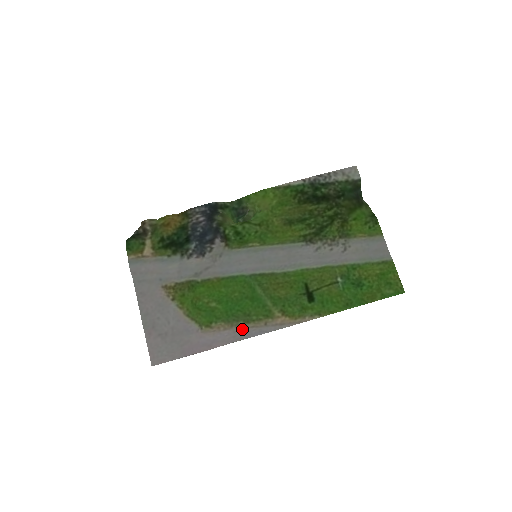
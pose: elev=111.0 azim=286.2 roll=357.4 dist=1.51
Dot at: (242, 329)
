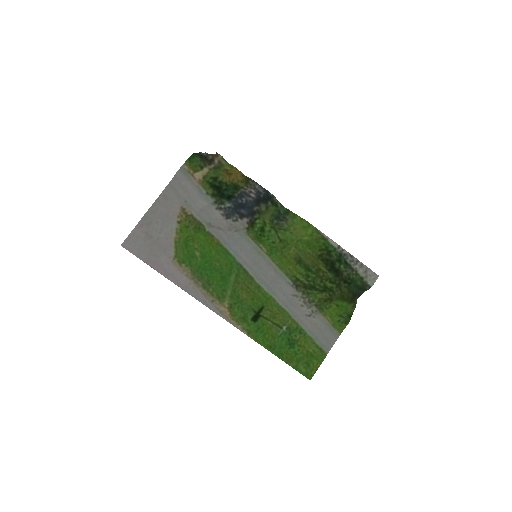
Dot at: (196, 288)
